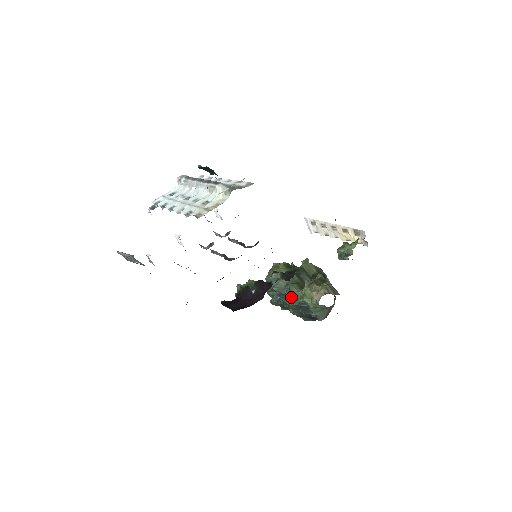
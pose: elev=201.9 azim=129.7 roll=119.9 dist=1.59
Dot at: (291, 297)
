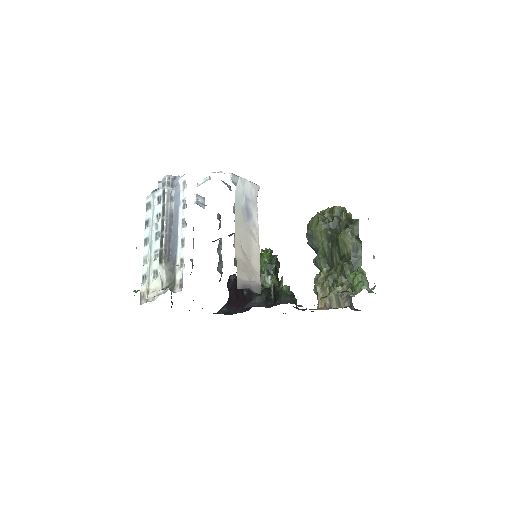
Dot at: occluded
